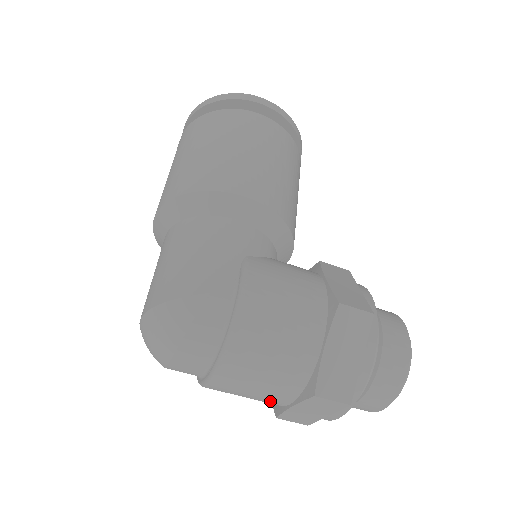
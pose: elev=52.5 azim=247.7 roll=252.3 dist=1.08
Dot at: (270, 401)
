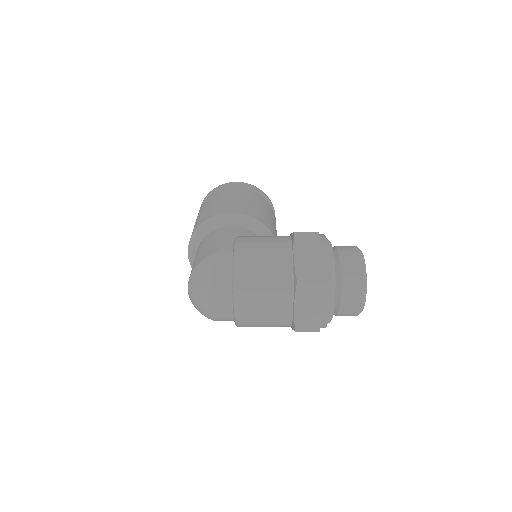
Dot at: (280, 311)
